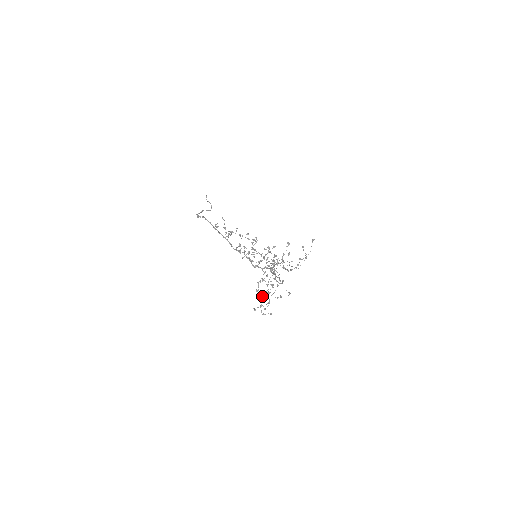
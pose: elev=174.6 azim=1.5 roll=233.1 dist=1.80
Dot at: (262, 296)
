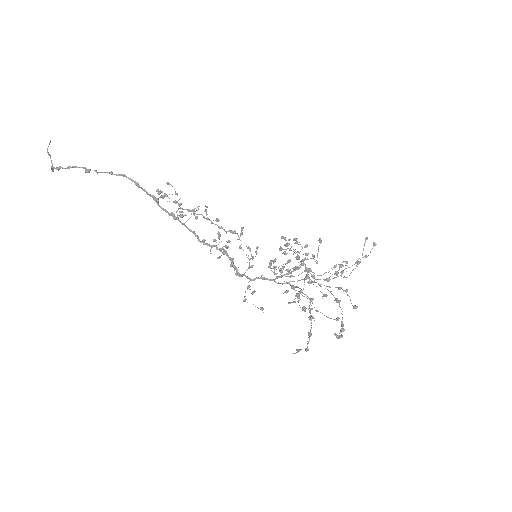
Dot at: (311, 318)
